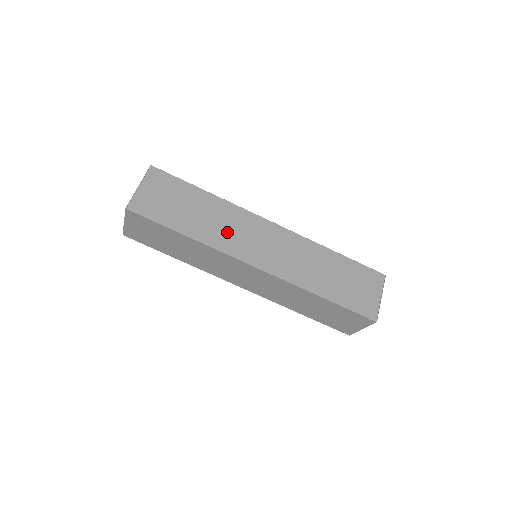
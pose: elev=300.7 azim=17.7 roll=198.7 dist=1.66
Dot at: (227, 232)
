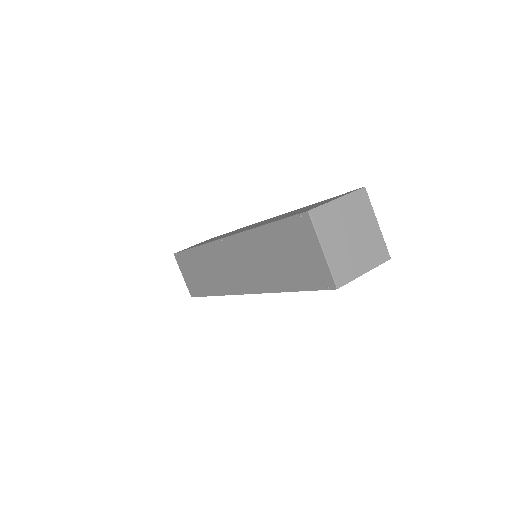
Dot at: occluded
